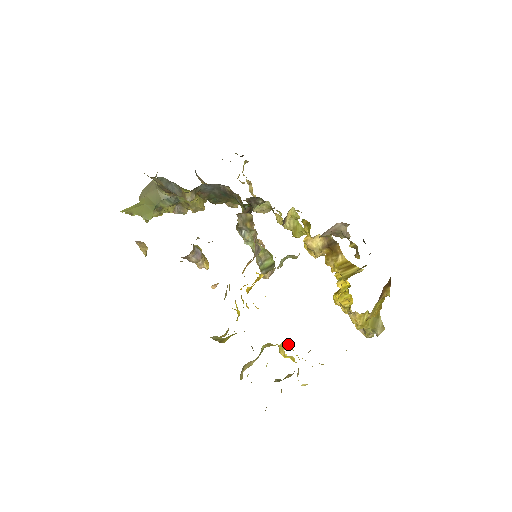
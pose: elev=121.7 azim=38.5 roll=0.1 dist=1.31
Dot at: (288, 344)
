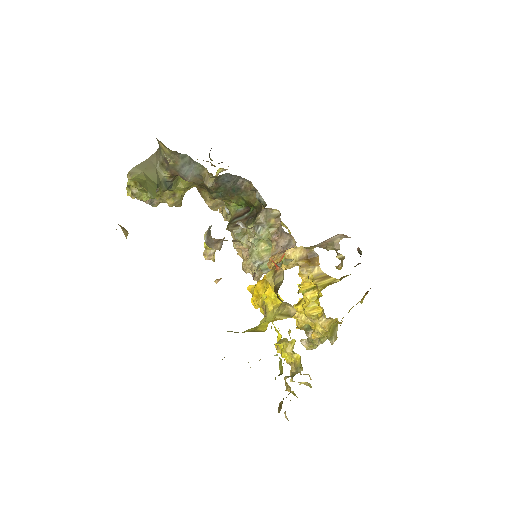
Dot at: (275, 347)
